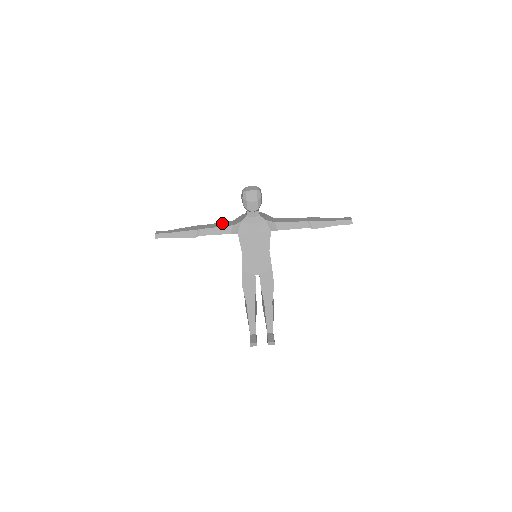
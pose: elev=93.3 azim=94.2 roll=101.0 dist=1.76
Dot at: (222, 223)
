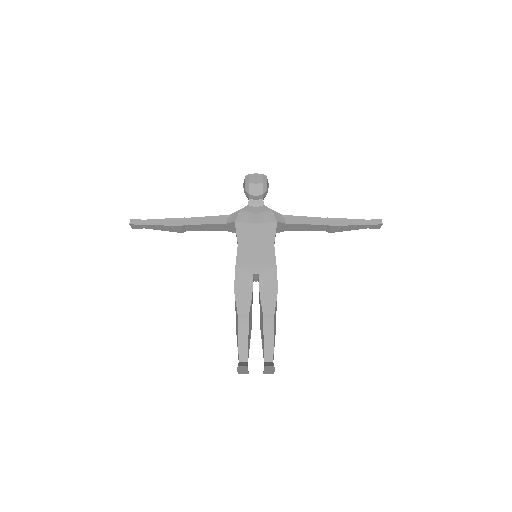
Dot at: occluded
